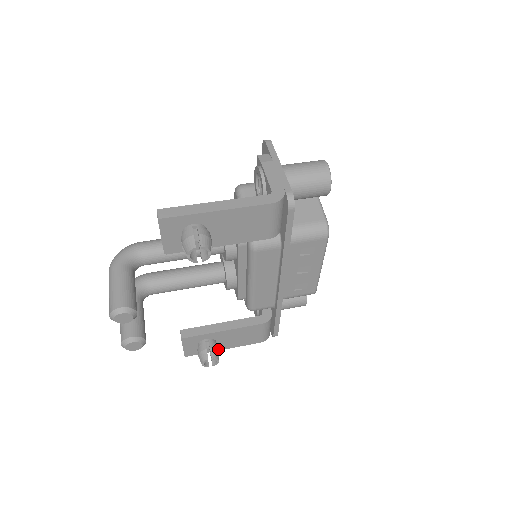
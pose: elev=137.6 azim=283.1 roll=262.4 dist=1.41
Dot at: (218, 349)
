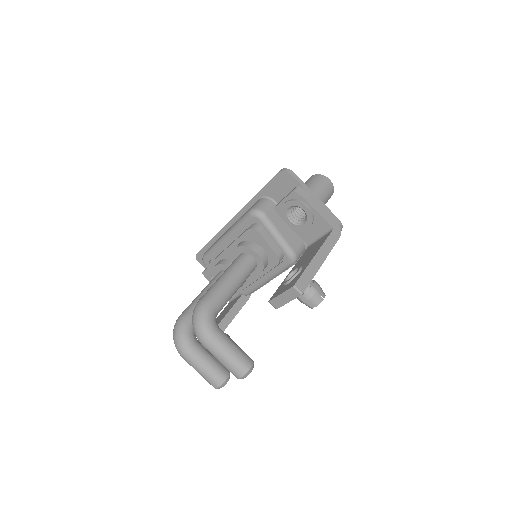
Dot at: (229, 336)
